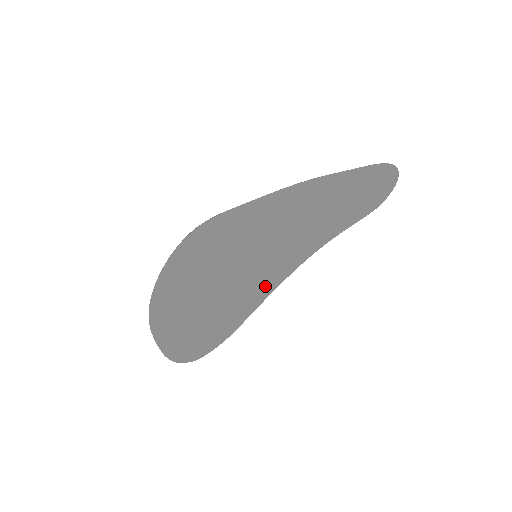
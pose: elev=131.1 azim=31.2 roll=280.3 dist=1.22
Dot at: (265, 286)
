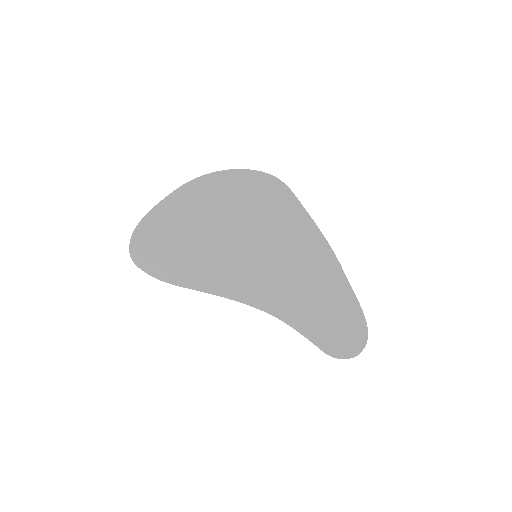
Dot at: (230, 282)
